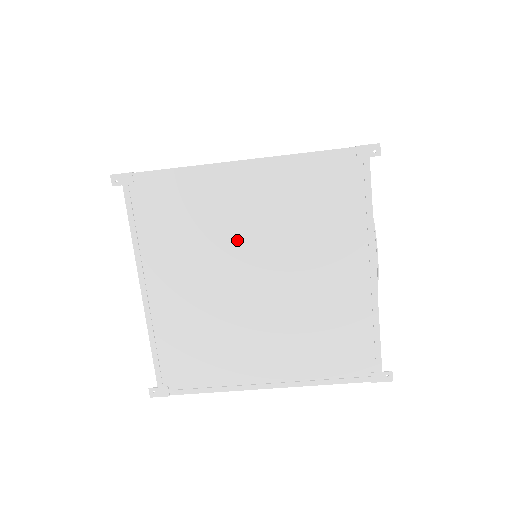
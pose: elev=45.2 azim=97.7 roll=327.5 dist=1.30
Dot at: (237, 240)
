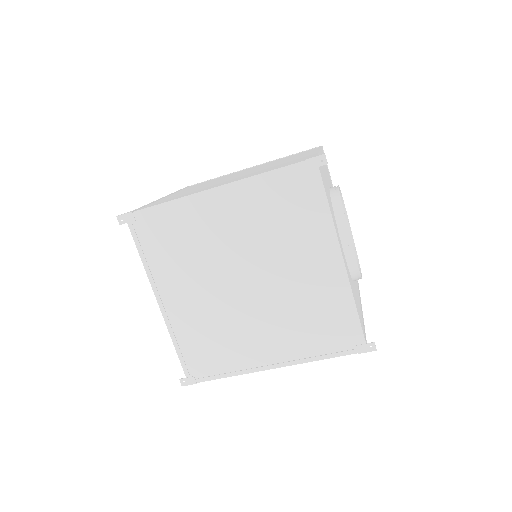
Dot at: (224, 252)
